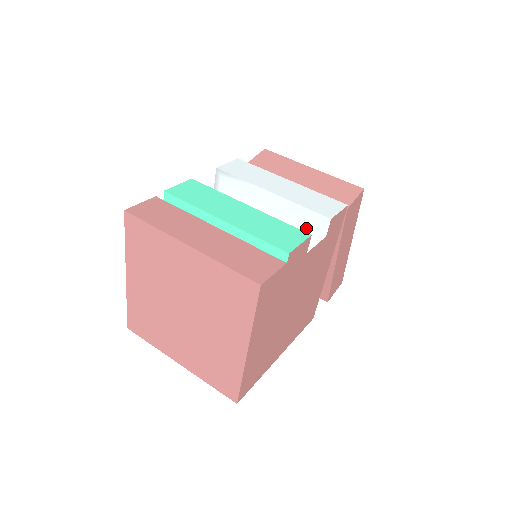
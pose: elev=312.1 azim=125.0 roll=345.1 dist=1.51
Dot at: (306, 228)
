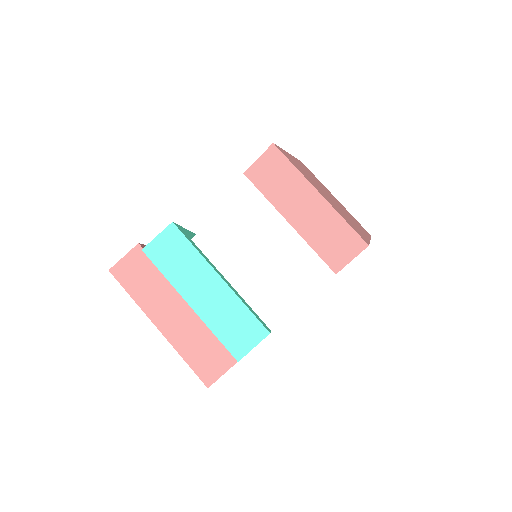
Dot at: (286, 288)
